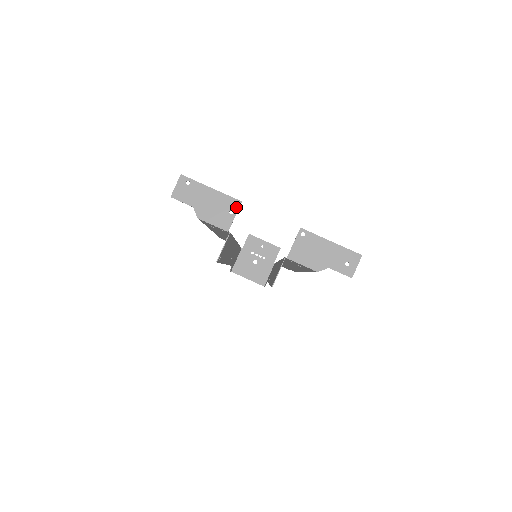
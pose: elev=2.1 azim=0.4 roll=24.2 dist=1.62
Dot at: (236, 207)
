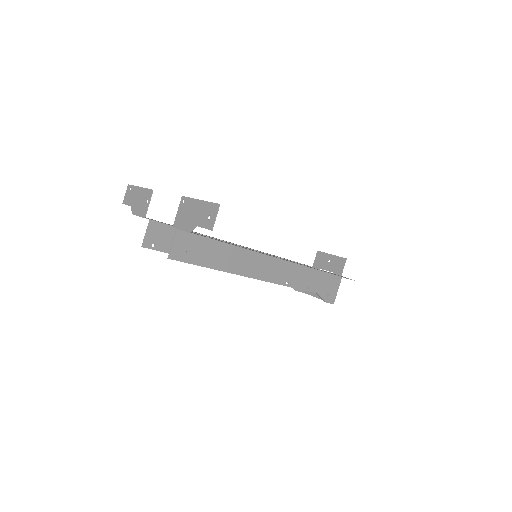
Dot at: (150, 196)
